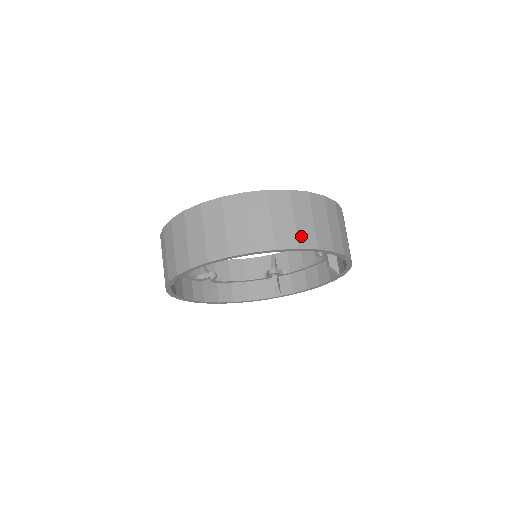
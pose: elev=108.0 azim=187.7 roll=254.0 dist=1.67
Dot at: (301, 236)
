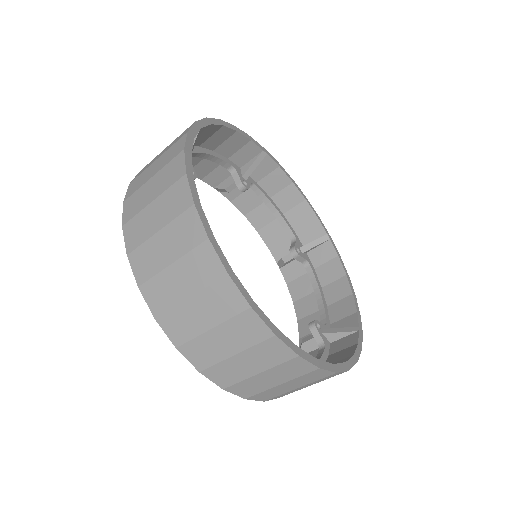
Dot at: occluded
